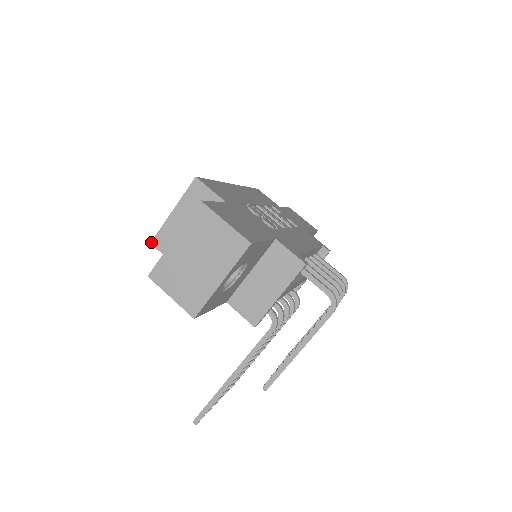
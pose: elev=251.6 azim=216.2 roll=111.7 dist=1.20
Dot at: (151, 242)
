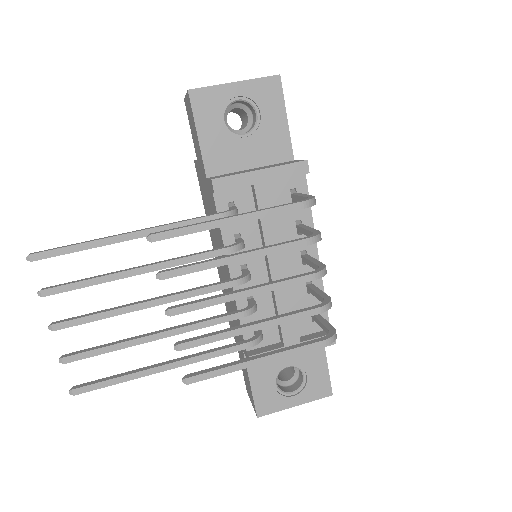
Dot at: occluded
